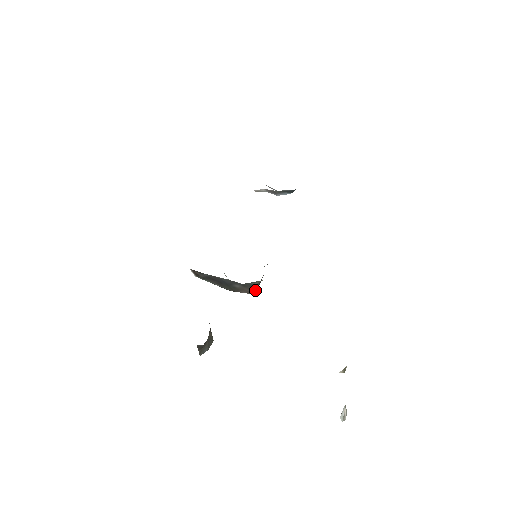
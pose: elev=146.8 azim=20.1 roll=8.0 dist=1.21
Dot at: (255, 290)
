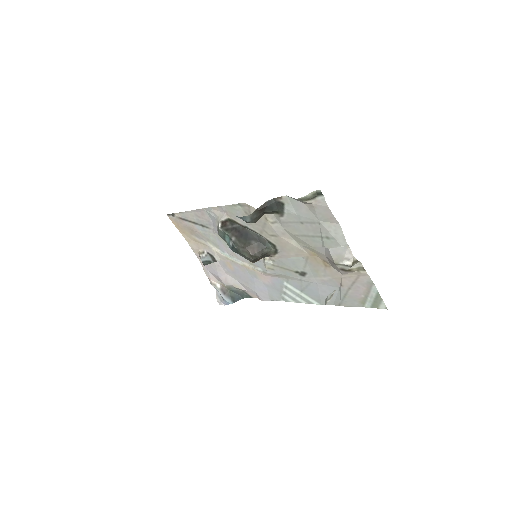
Dot at: (256, 258)
